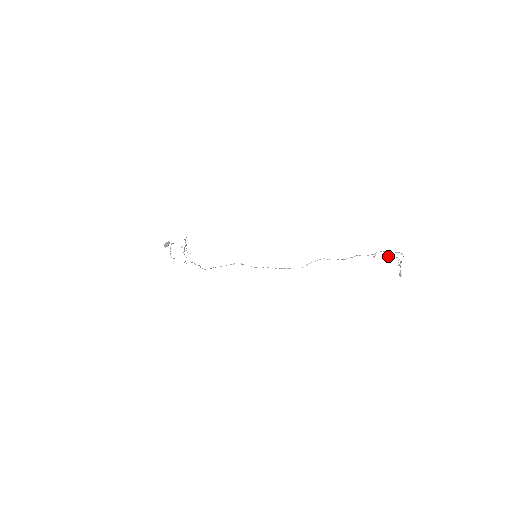
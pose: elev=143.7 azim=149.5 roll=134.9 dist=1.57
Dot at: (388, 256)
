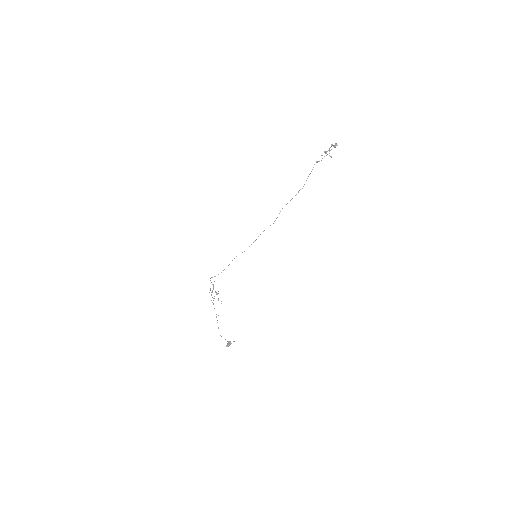
Dot at: (324, 151)
